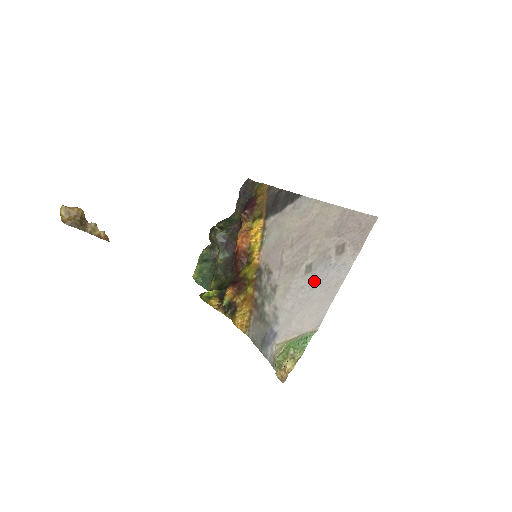
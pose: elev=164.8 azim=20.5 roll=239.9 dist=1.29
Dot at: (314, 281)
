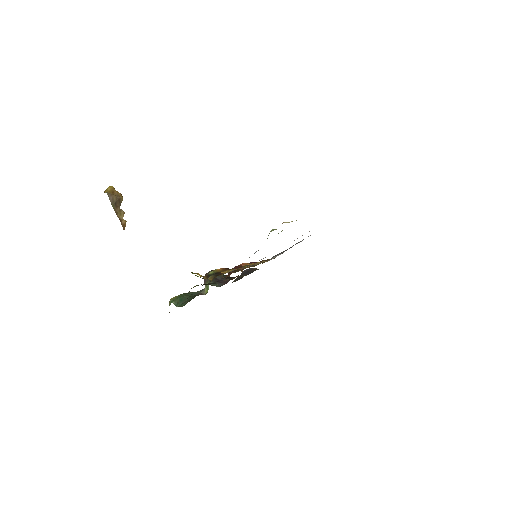
Dot at: occluded
